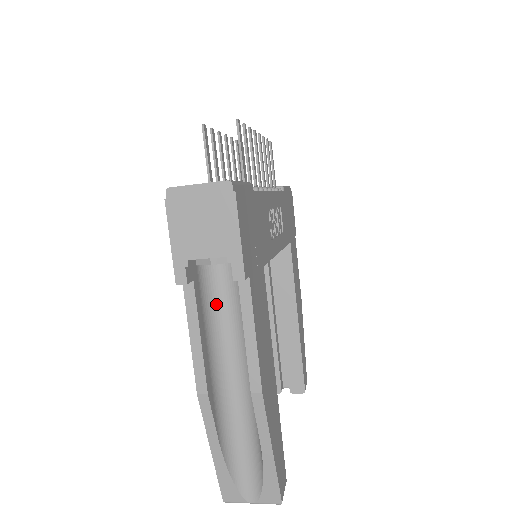
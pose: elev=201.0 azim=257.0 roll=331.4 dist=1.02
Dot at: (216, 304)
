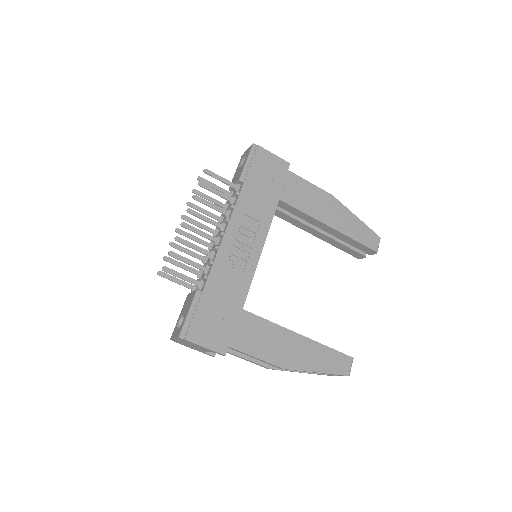
Dot at: occluded
